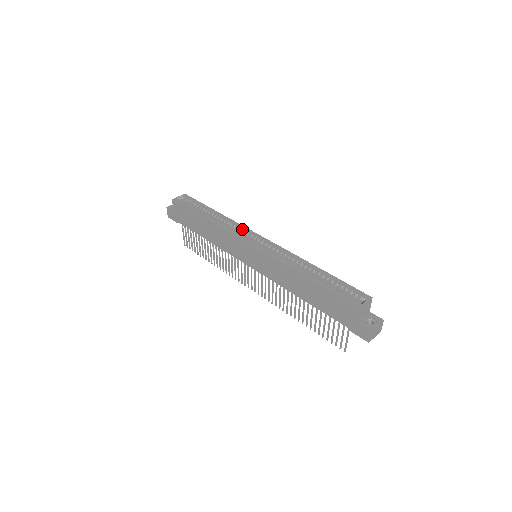
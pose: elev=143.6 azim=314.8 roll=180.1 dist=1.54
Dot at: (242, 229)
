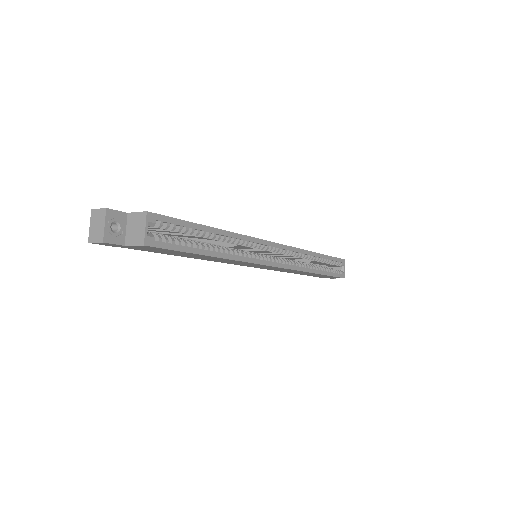
Dot at: (257, 245)
